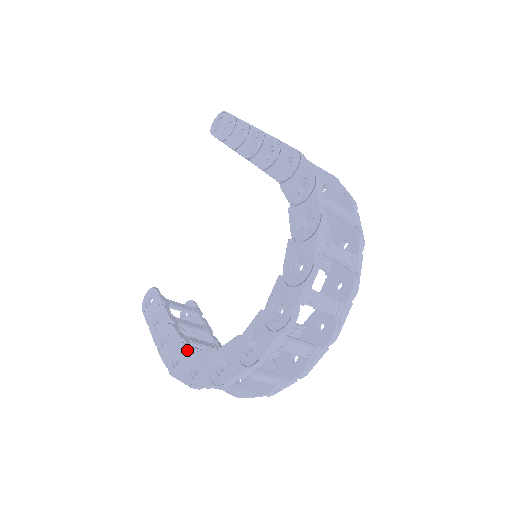
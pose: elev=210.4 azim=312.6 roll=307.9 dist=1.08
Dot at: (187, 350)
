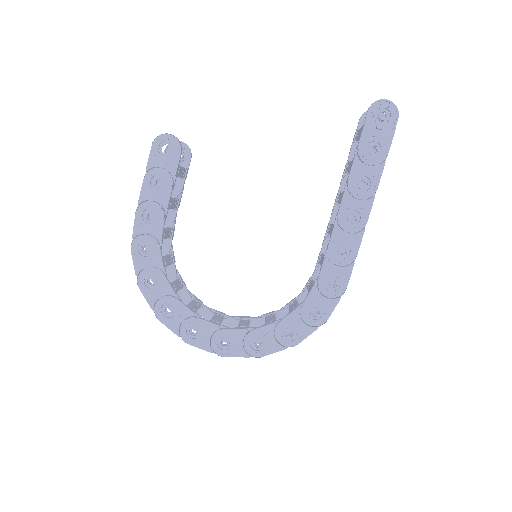
Dot at: (157, 258)
